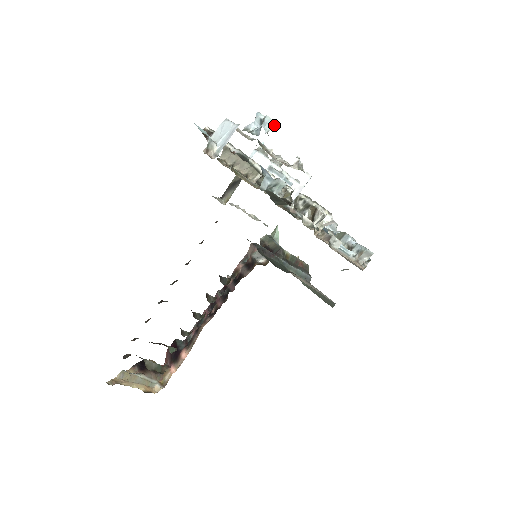
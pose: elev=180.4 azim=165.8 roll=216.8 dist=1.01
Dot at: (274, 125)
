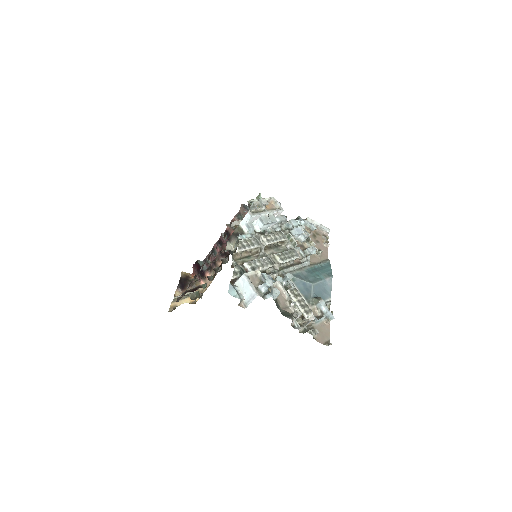
Dot at: (278, 295)
